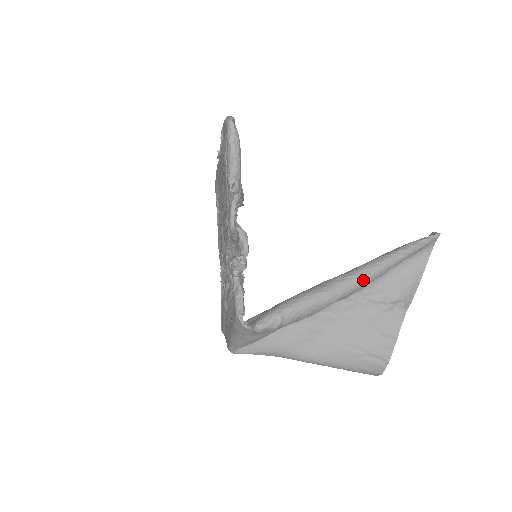
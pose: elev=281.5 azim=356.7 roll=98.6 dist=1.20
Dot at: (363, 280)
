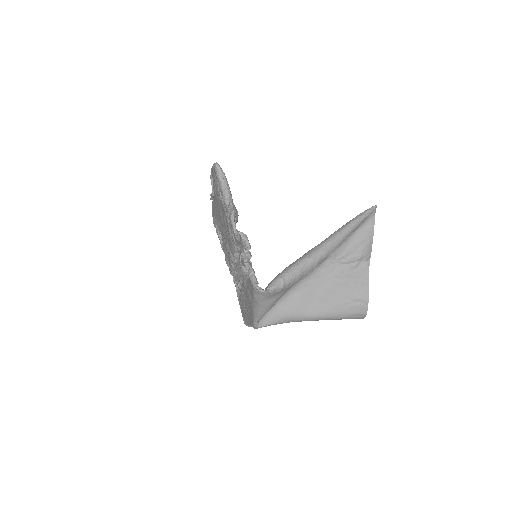
Dot at: (332, 245)
